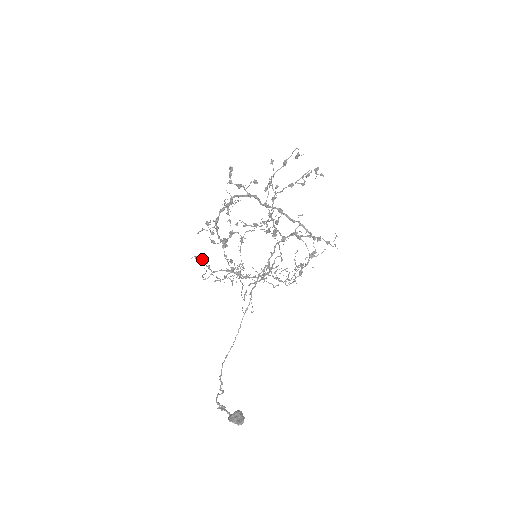
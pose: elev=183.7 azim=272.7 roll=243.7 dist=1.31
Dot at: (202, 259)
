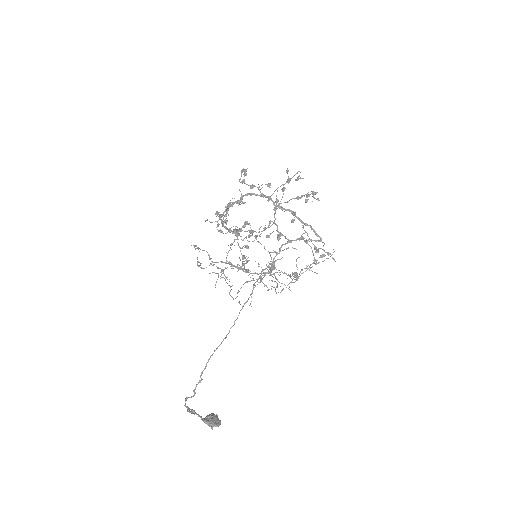
Dot at: occluded
